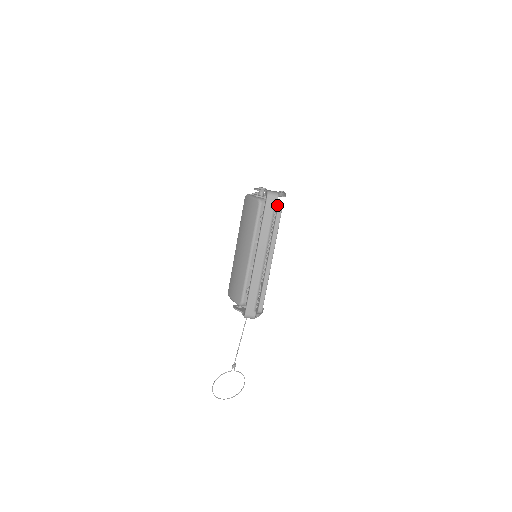
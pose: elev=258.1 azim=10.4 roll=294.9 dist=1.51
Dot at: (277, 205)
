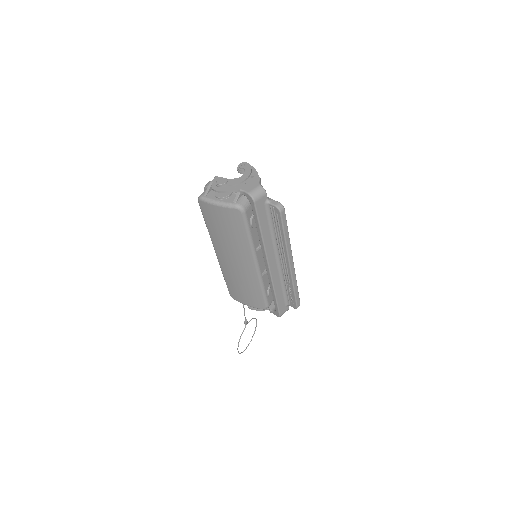
Dot at: (275, 206)
